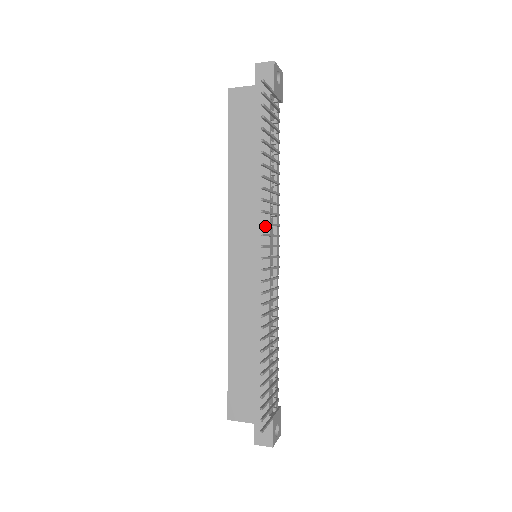
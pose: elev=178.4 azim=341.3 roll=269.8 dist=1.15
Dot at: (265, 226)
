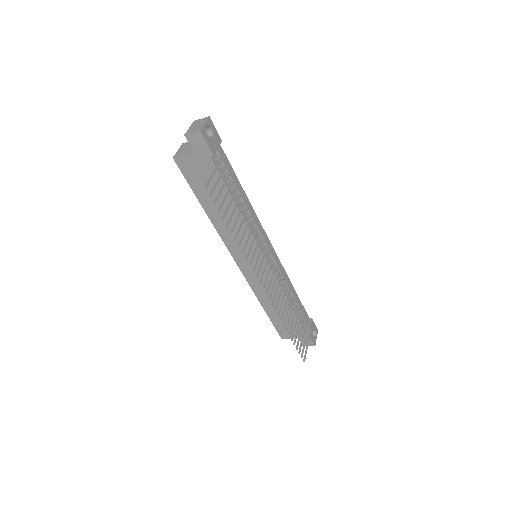
Dot at: (254, 244)
